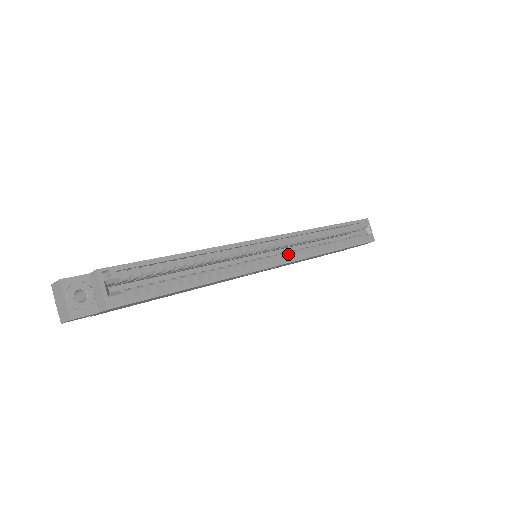
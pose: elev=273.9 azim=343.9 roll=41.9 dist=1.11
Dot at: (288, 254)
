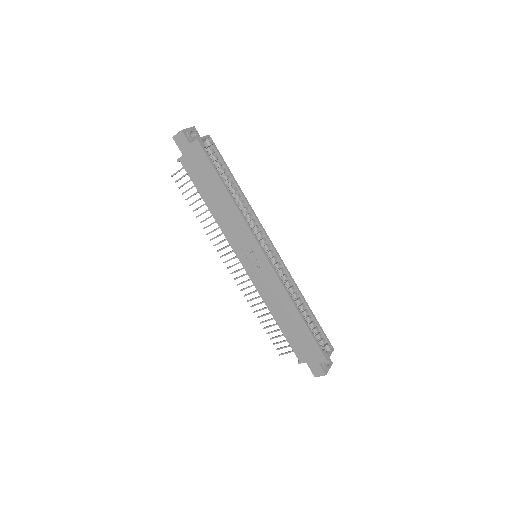
Dot at: occluded
